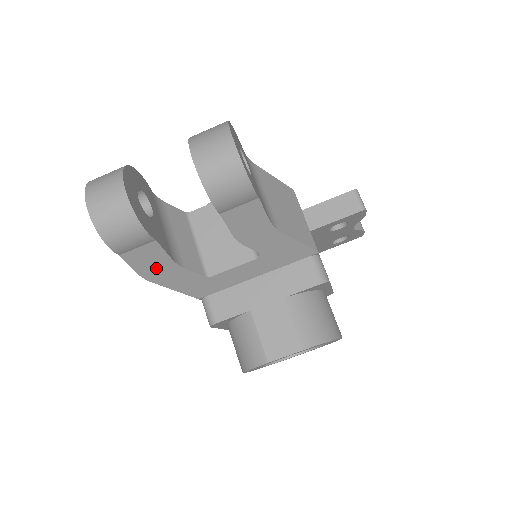
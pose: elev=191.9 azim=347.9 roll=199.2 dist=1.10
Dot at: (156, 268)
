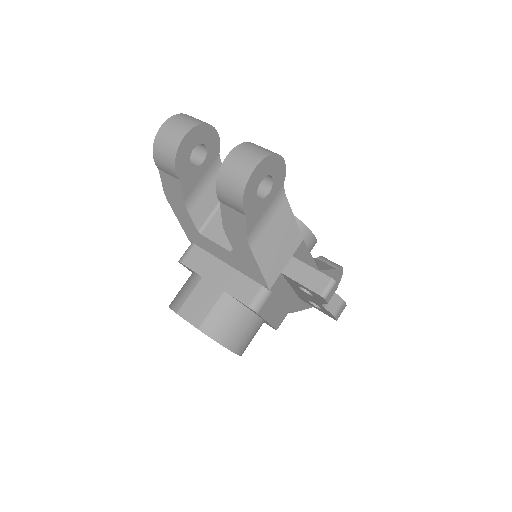
Dot at: (174, 196)
